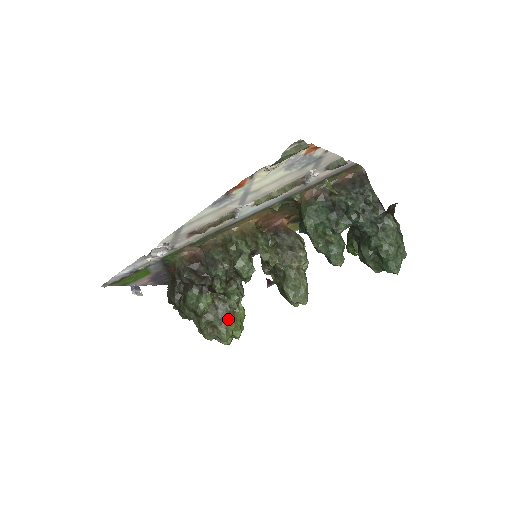
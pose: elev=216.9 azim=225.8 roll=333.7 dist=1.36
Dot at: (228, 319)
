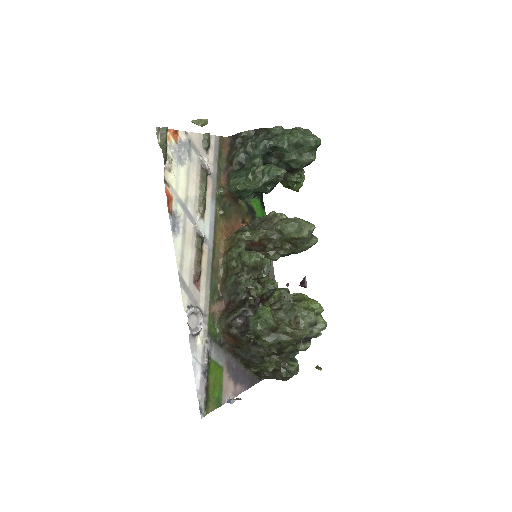
Dot at: (295, 303)
